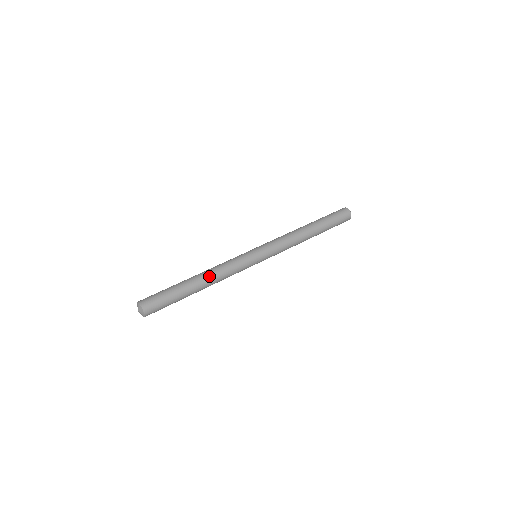
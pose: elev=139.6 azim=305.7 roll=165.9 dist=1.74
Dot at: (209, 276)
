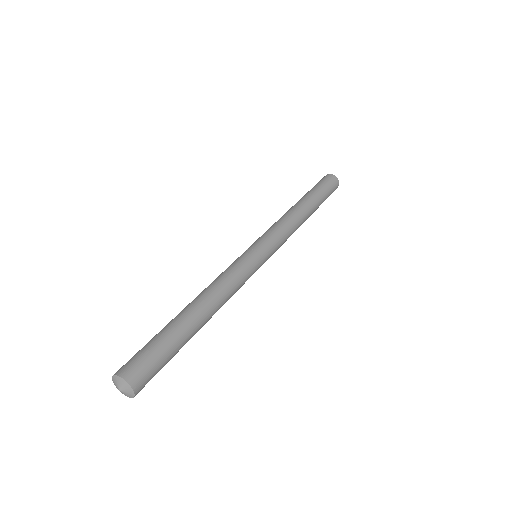
Dot at: (208, 297)
